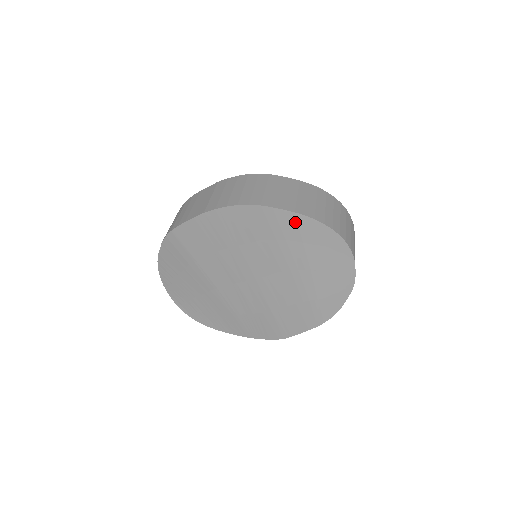
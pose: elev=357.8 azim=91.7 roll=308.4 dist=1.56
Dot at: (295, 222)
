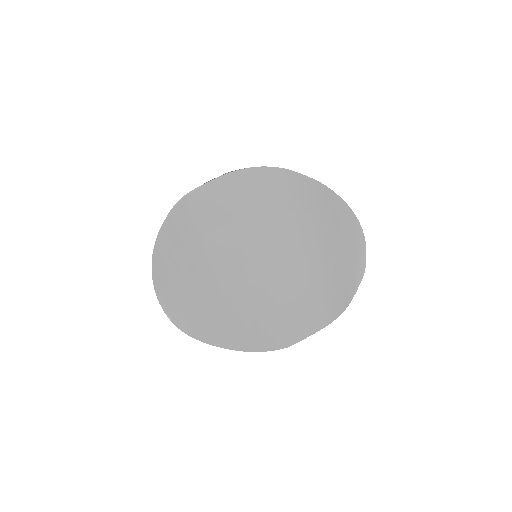
Dot at: (314, 191)
